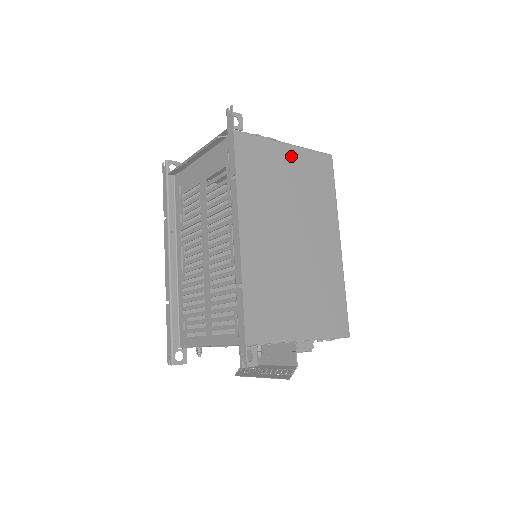
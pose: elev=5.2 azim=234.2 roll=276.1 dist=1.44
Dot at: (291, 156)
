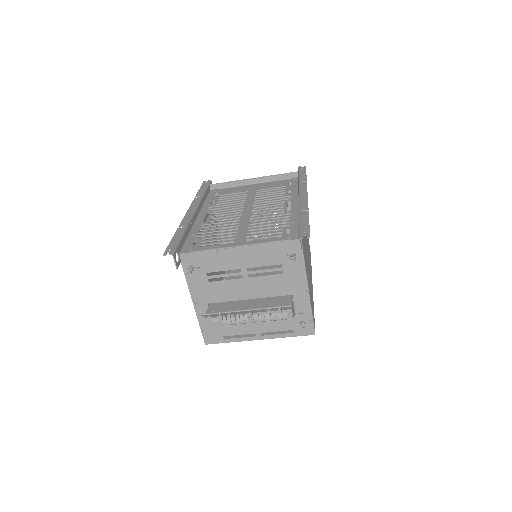
Dot at: occluded
